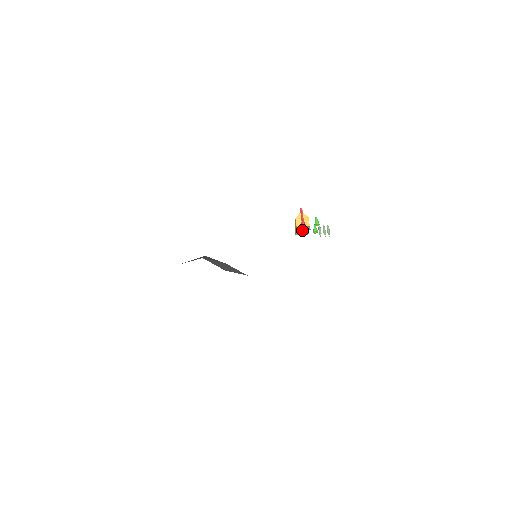
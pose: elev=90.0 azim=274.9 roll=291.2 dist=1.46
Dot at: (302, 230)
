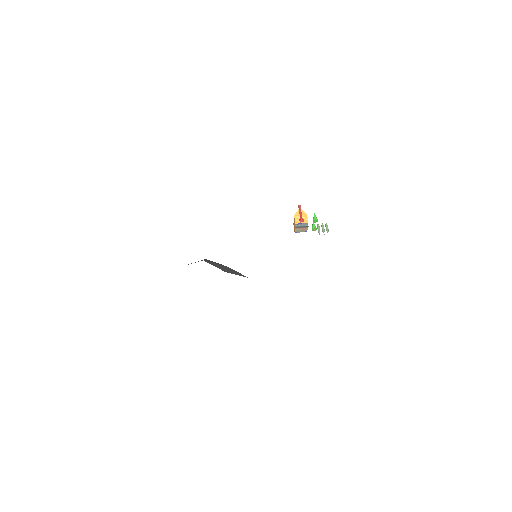
Dot at: (301, 227)
